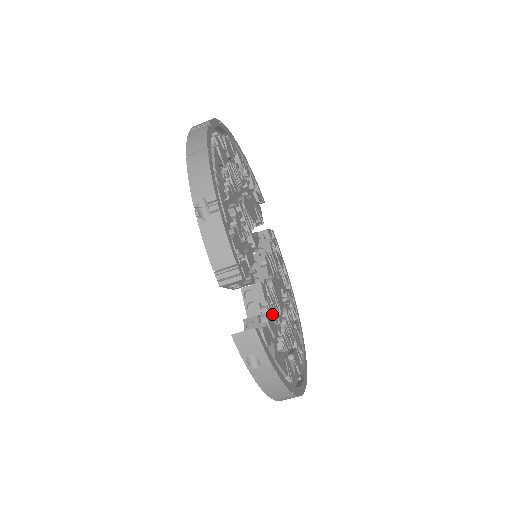
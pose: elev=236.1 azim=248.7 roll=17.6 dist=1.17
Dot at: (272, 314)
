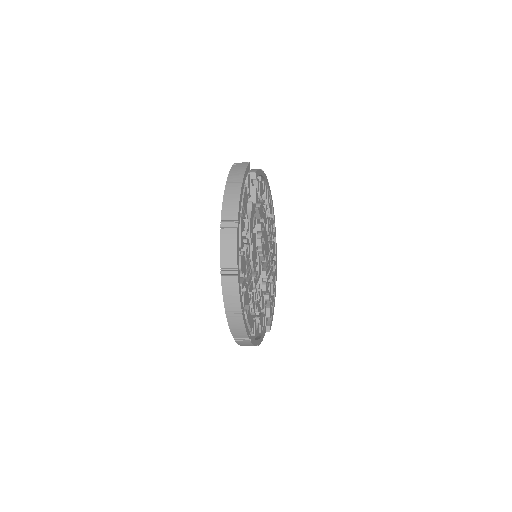
Dot at: occluded
